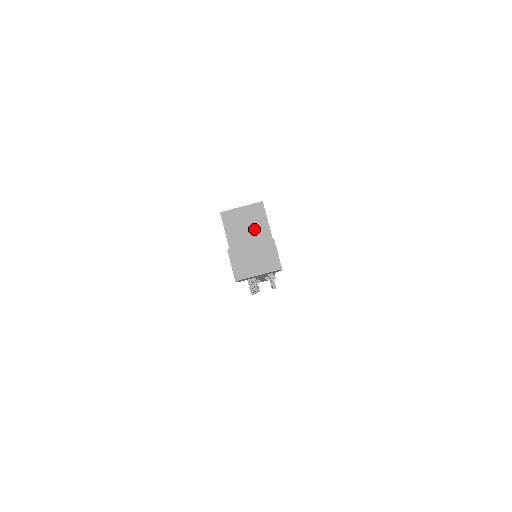
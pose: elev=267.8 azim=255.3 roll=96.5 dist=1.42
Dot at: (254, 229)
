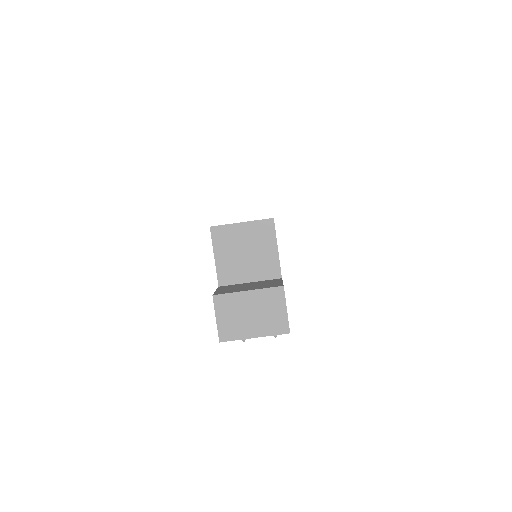
Dot at: (256, 257)
